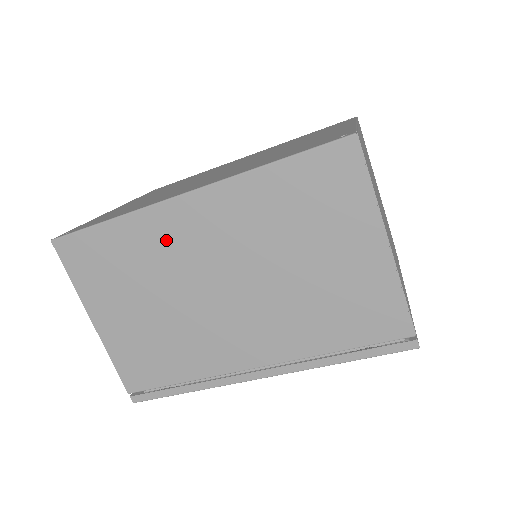
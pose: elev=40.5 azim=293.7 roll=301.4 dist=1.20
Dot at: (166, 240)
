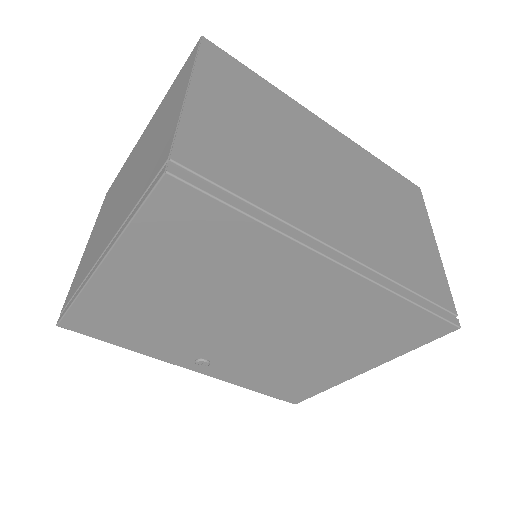
Dot at: (301, 123)
